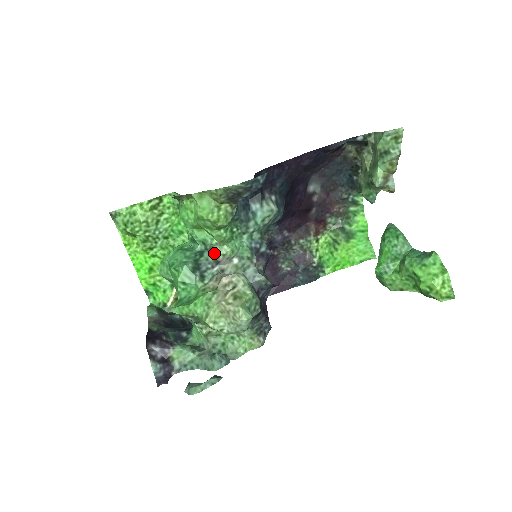
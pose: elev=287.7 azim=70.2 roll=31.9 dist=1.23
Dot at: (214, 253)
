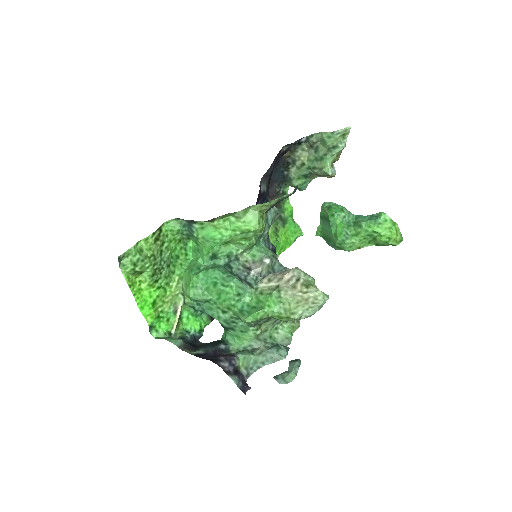
Dot at: (239, 262)
